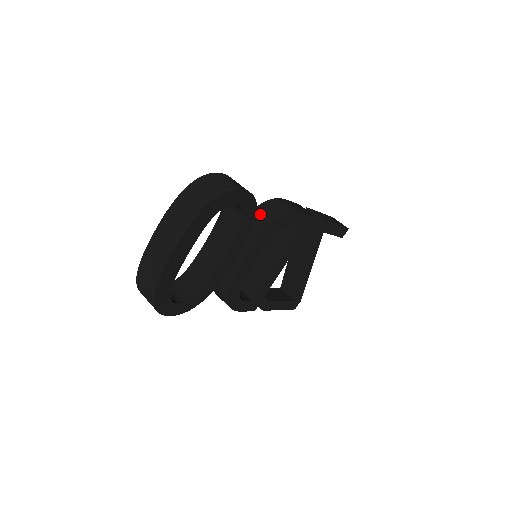
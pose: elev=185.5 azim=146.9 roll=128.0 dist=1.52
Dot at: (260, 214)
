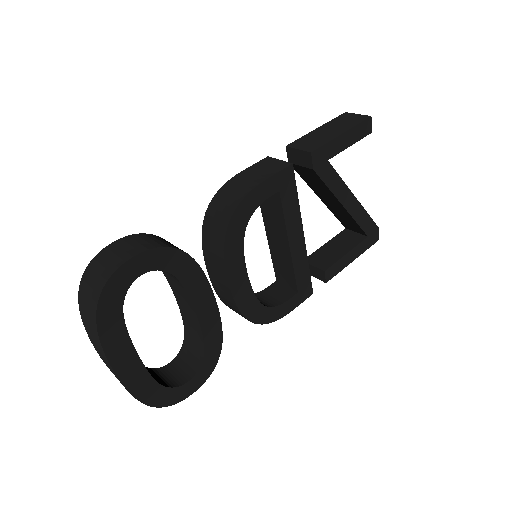
Dot at: (210, 226)
